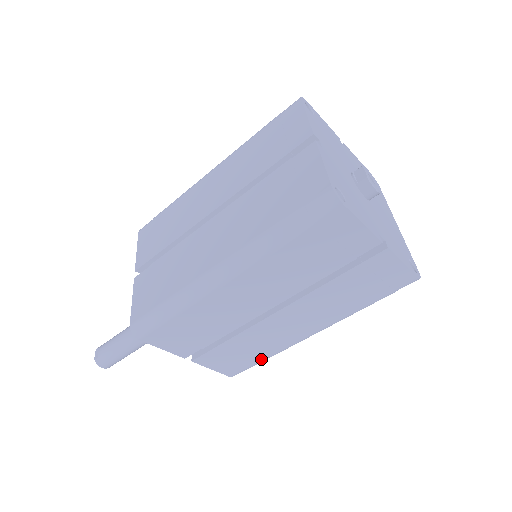
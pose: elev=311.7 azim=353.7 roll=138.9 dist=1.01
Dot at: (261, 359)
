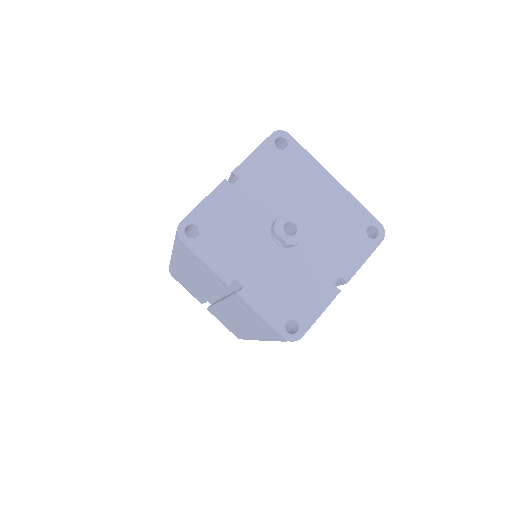
Dot at: occluded
